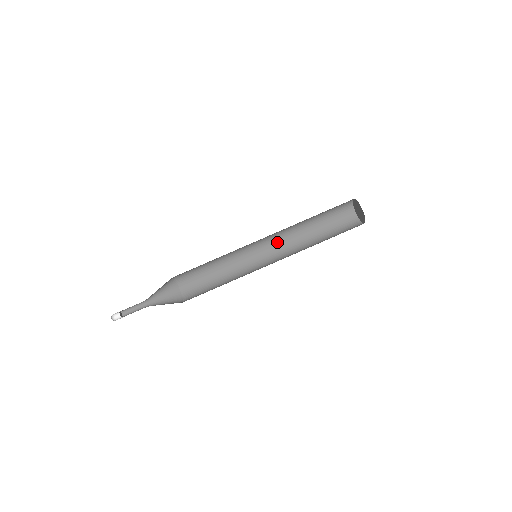
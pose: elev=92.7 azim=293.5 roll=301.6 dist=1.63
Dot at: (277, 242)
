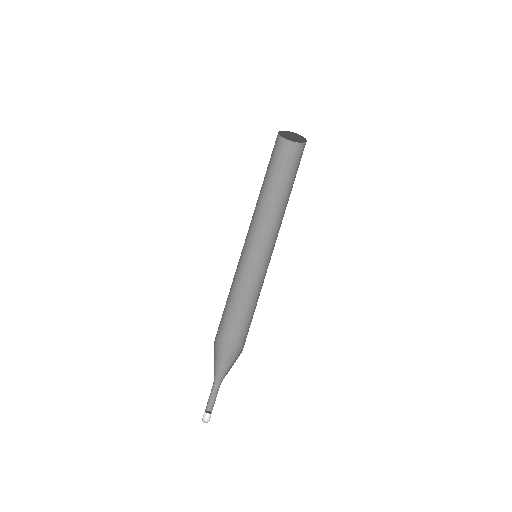
Dot at: (271, 232)
